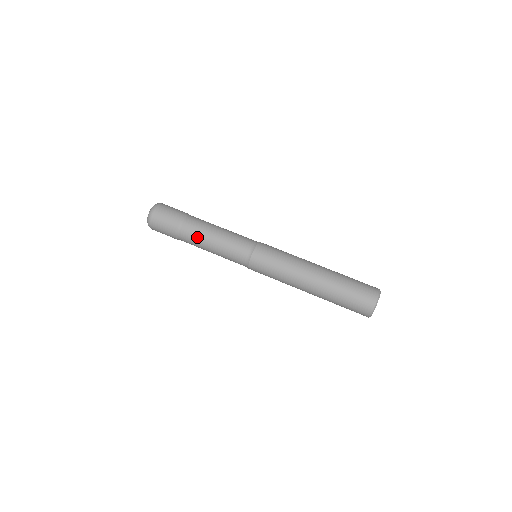
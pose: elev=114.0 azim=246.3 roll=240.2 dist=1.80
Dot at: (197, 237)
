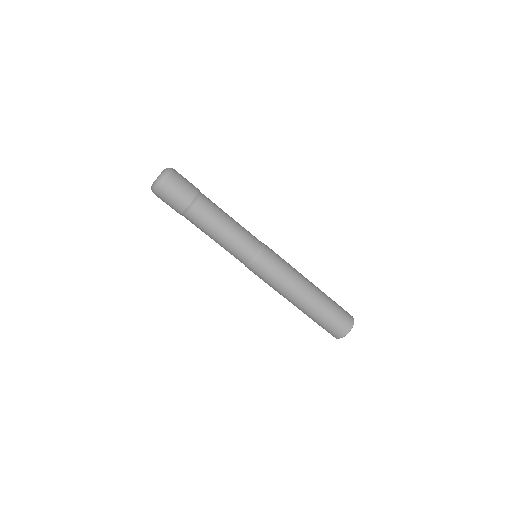
Dot at: occluded
